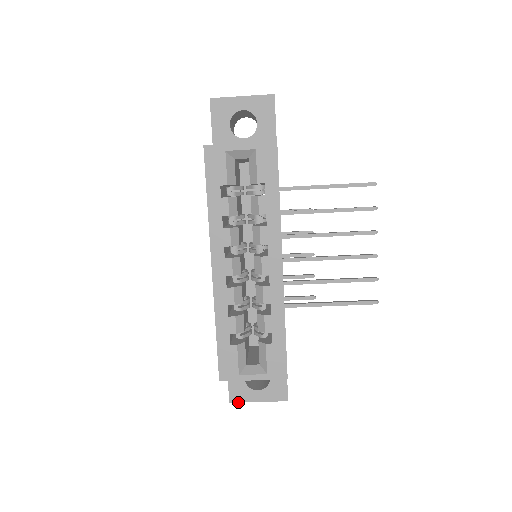
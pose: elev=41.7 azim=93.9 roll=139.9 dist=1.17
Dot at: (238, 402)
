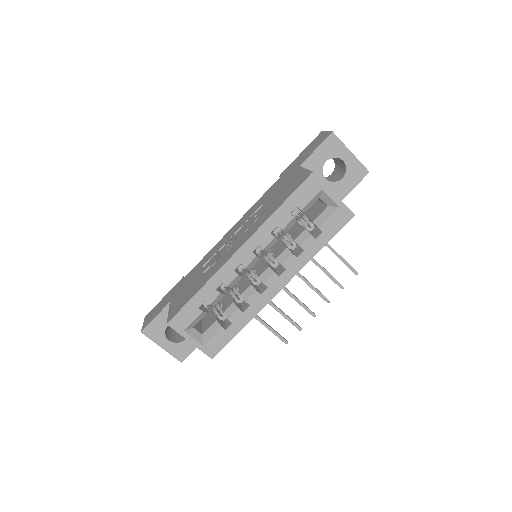
Dot at: (148, 337)
